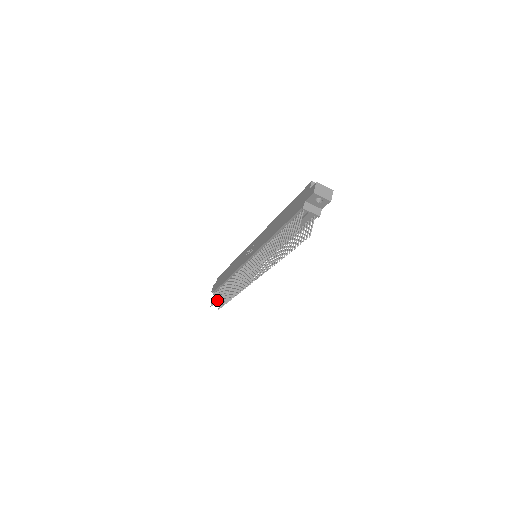
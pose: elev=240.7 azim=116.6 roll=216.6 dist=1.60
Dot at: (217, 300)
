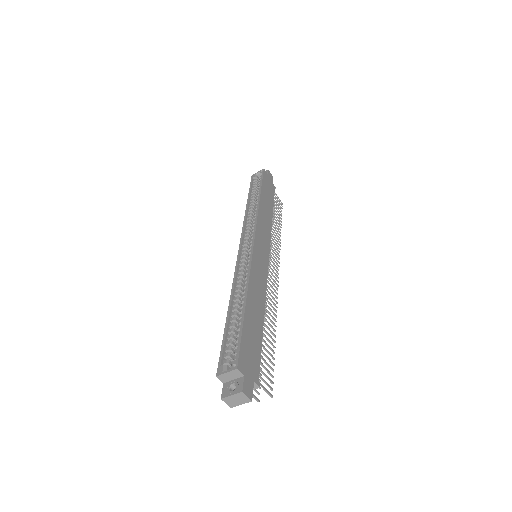
Dot at: (272, 220)
